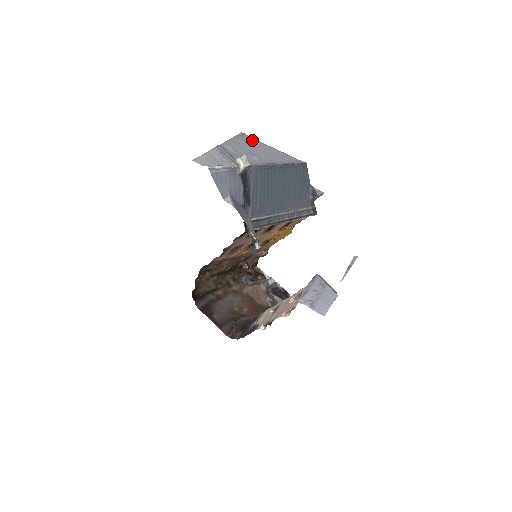
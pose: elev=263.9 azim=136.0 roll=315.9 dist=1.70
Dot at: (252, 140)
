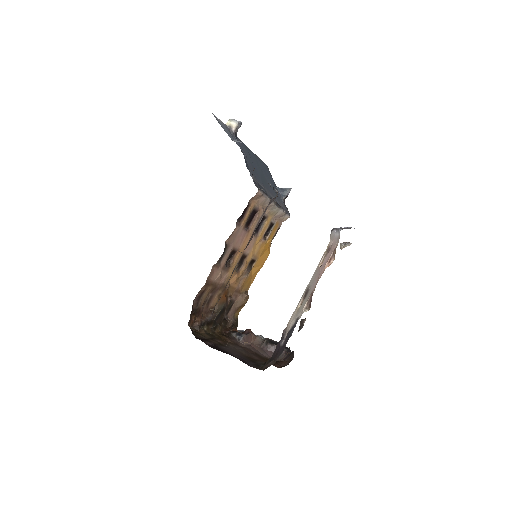
Dot at: occluded
